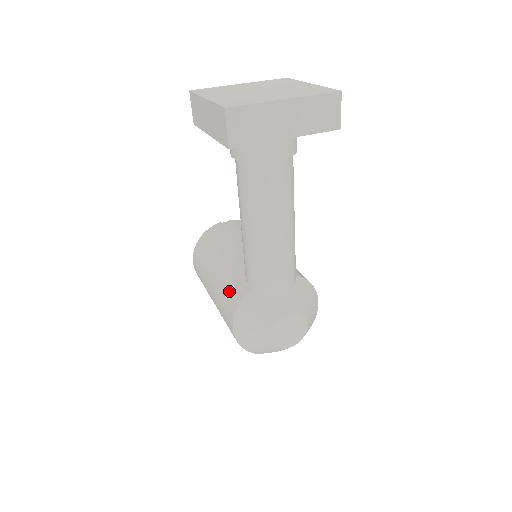
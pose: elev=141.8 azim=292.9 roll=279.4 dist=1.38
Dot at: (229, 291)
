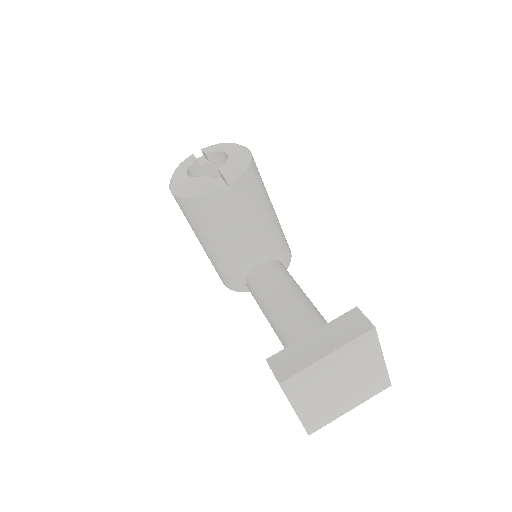
Dot at: (227, 277)
